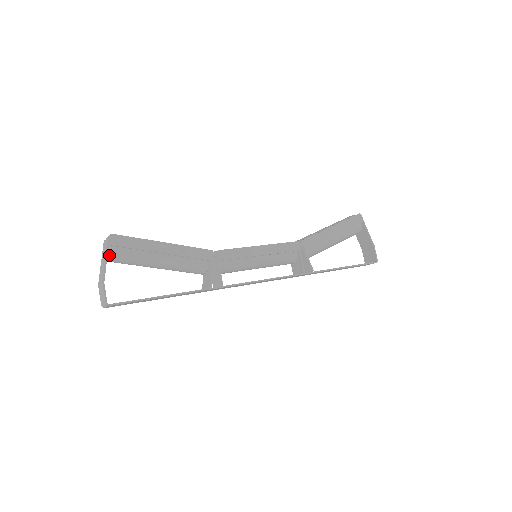
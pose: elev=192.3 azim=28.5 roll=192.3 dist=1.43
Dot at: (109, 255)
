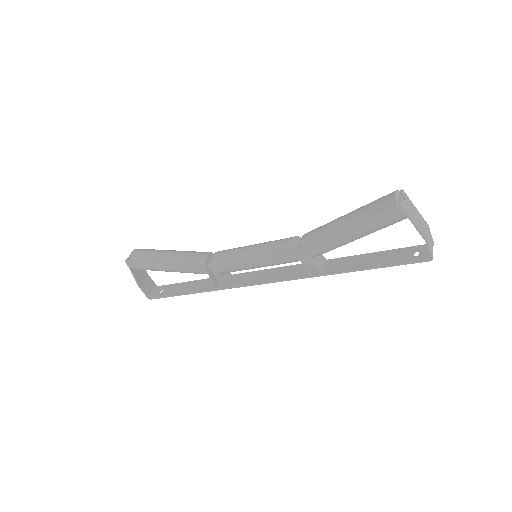
Dot at: (135, 269)
